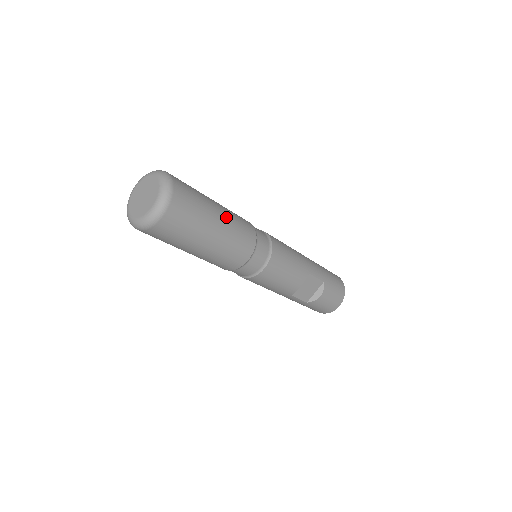
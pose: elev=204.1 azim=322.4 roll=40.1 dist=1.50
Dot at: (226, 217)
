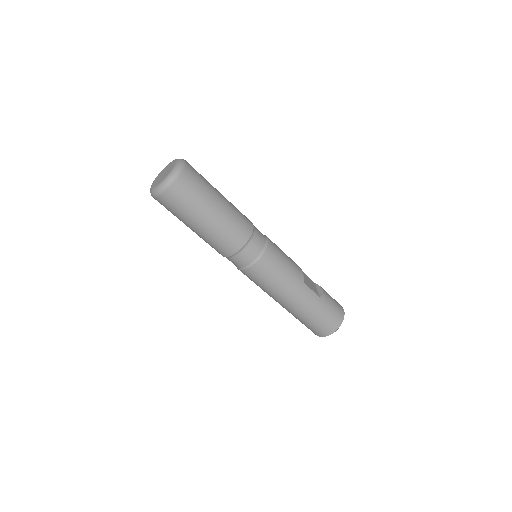
Dot at: occluded
